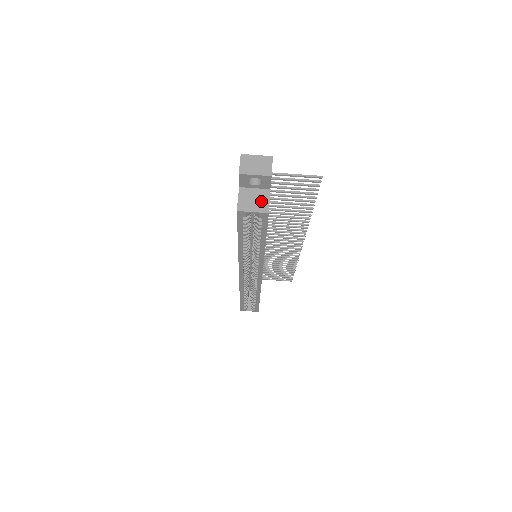
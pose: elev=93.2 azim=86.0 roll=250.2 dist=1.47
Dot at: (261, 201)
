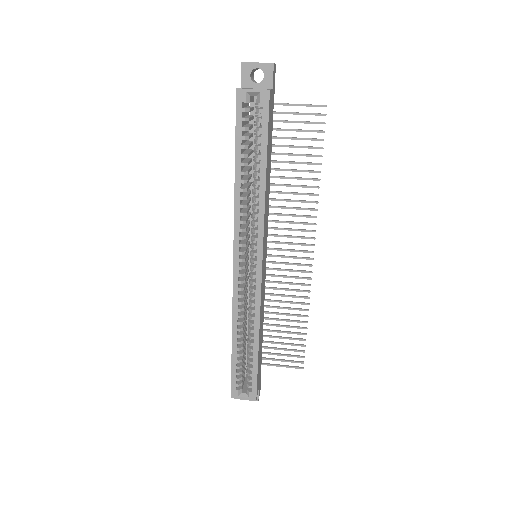
Dot at: occluded
